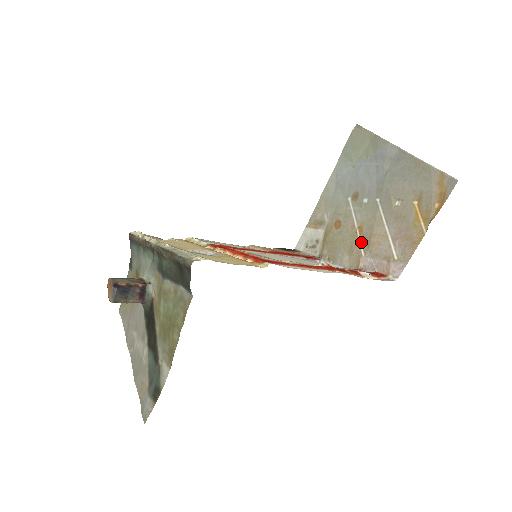
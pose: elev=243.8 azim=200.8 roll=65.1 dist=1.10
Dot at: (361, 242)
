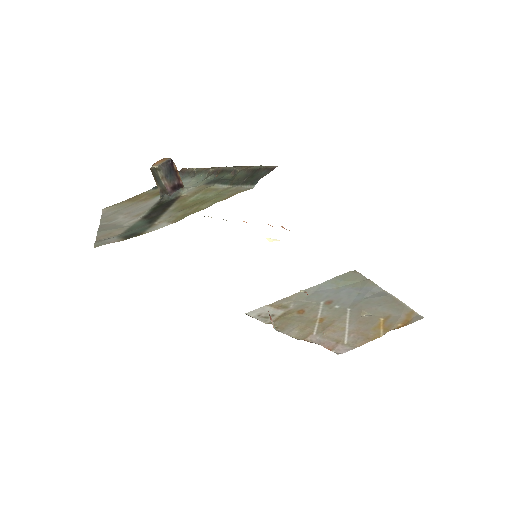
Dot at: (317, 326)
